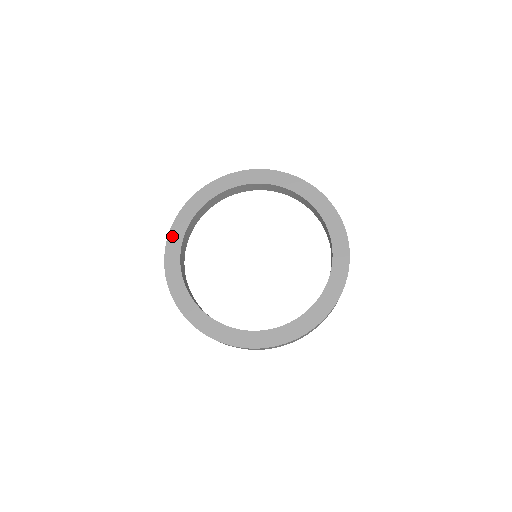
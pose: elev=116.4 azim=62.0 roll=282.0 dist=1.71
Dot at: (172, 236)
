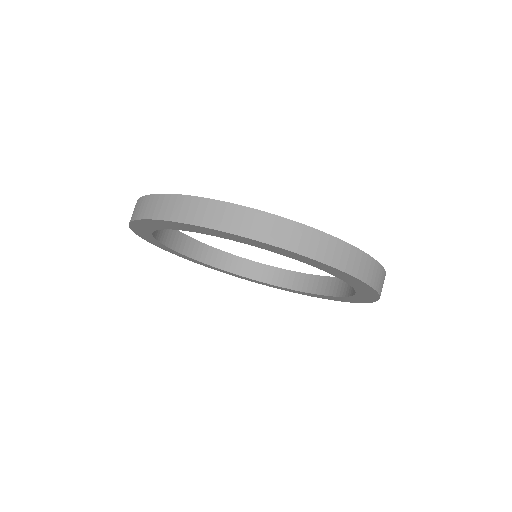
Dot at: (139, 234)
